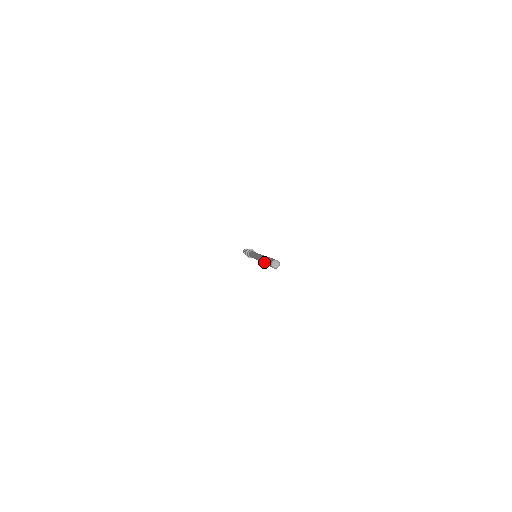
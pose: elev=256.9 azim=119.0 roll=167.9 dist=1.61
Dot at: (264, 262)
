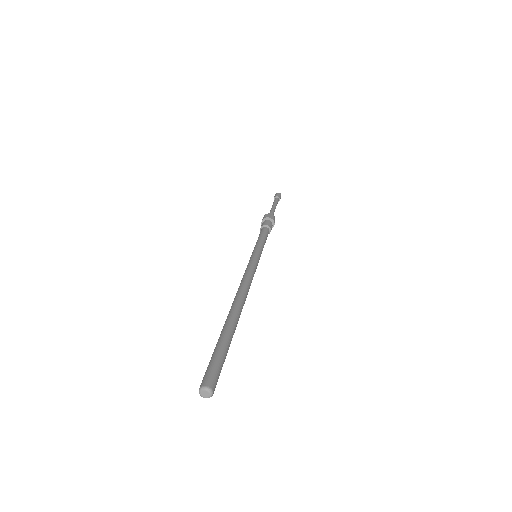
Dot at: occluded
